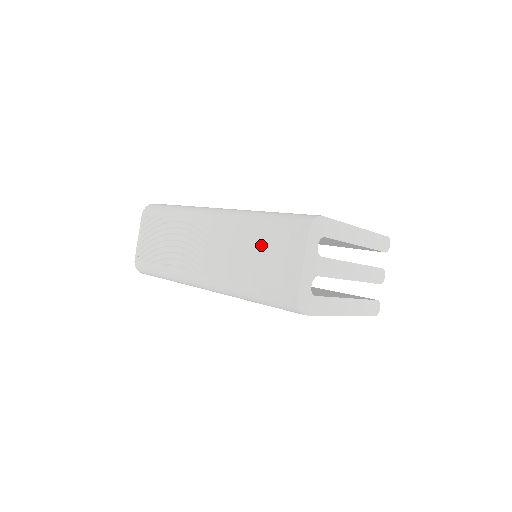
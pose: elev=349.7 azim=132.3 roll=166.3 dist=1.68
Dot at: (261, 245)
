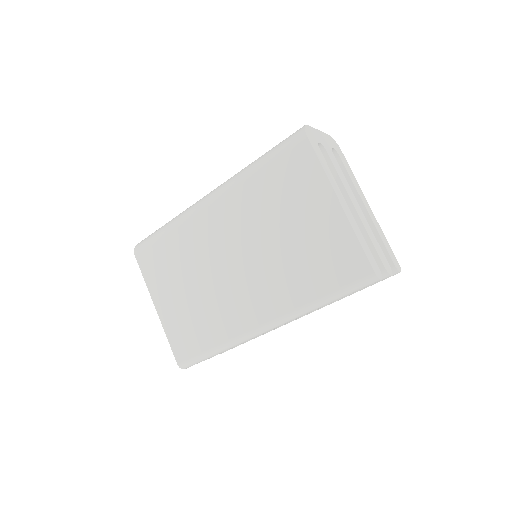
Dot at: occluded
